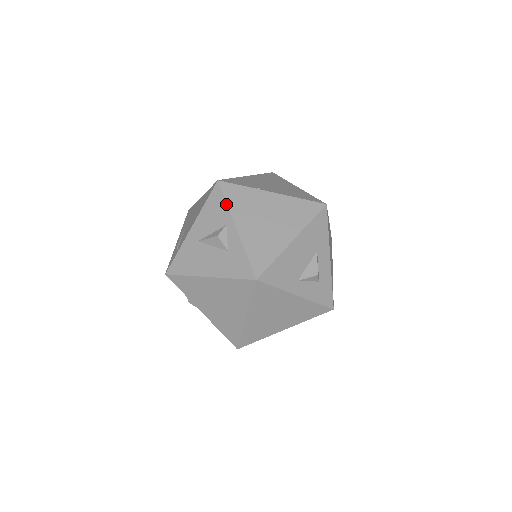
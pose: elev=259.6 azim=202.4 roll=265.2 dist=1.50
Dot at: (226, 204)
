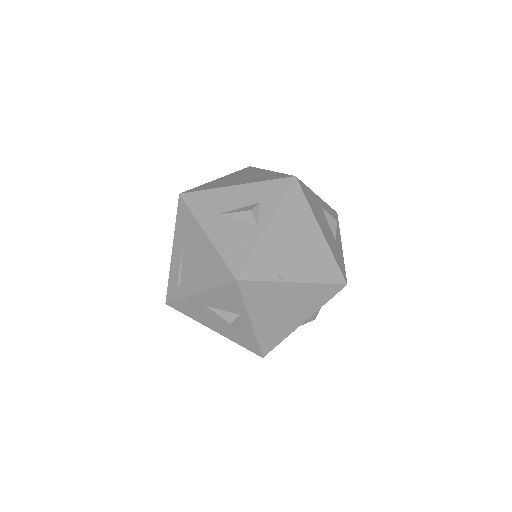
Dot at: (243, 303)
